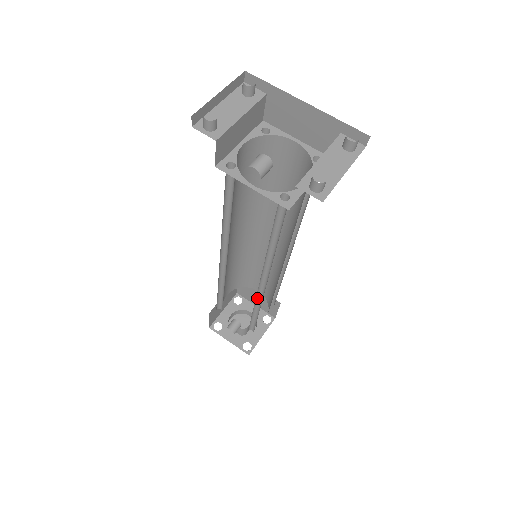
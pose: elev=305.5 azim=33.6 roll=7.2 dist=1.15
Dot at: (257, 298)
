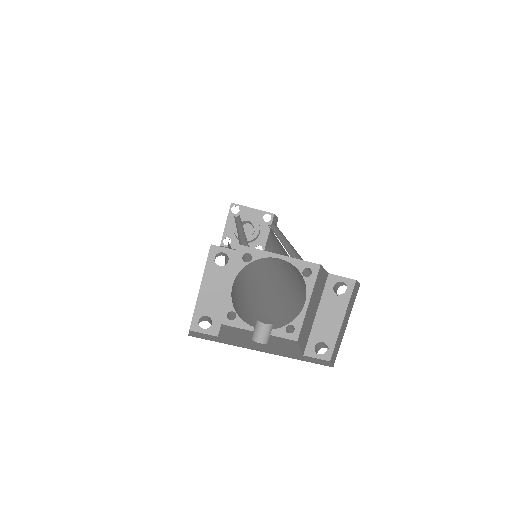
Dot at: (266, 270)
